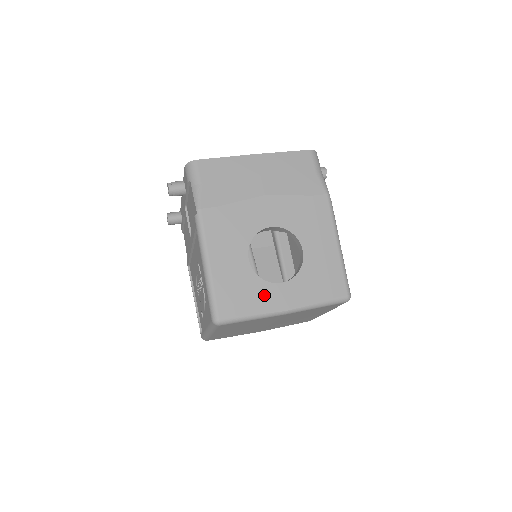
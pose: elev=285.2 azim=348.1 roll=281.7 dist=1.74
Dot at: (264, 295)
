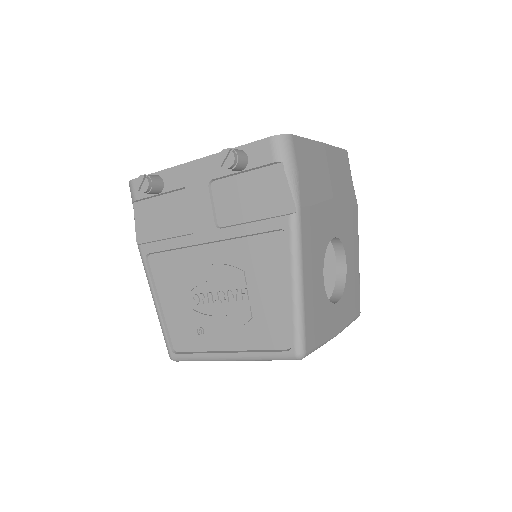
Dot at: (329, 318)
